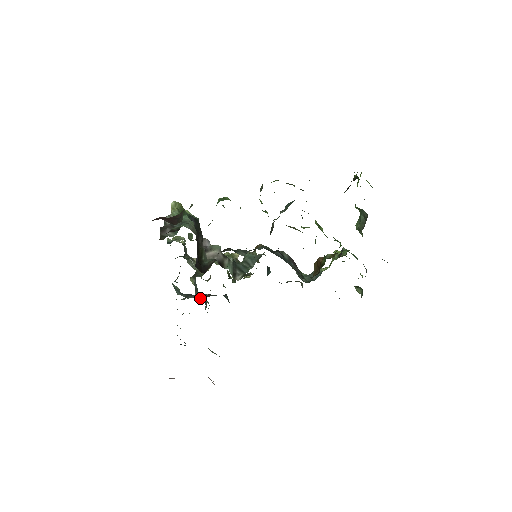
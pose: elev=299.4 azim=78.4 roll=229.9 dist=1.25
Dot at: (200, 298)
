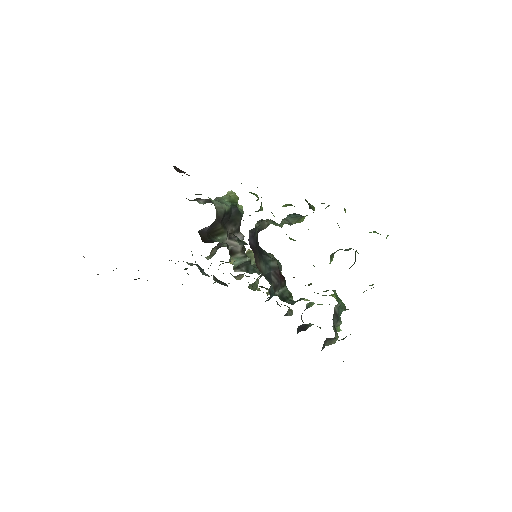
Dot at: occluded
